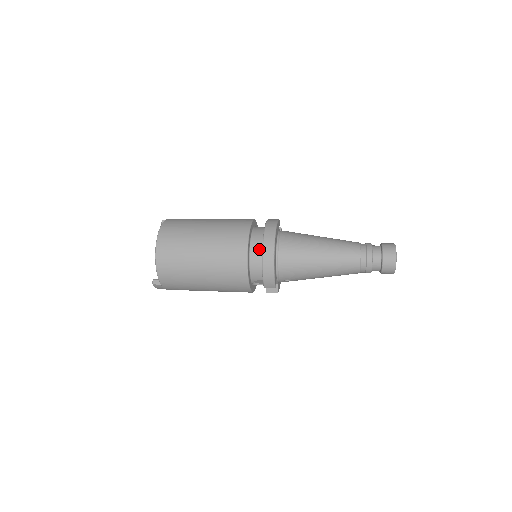
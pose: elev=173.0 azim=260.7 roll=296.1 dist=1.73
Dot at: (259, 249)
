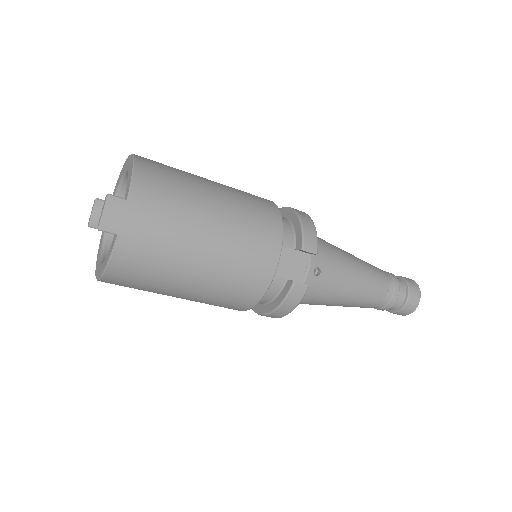
Dot at: occluded
